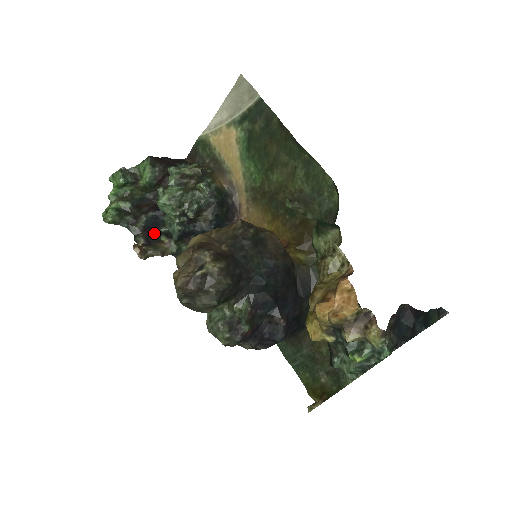
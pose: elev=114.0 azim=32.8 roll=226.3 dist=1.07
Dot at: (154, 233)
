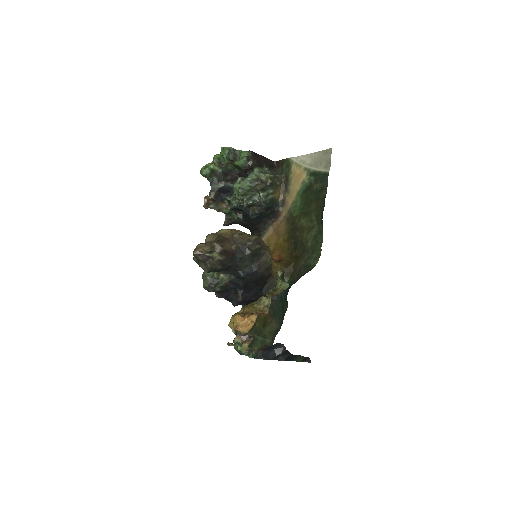
Dot at: (223, 195)
